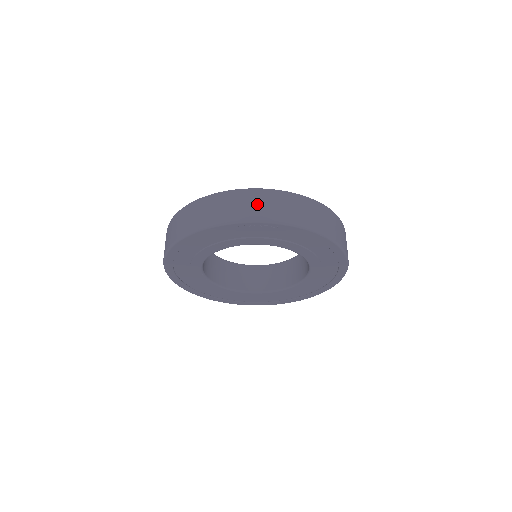
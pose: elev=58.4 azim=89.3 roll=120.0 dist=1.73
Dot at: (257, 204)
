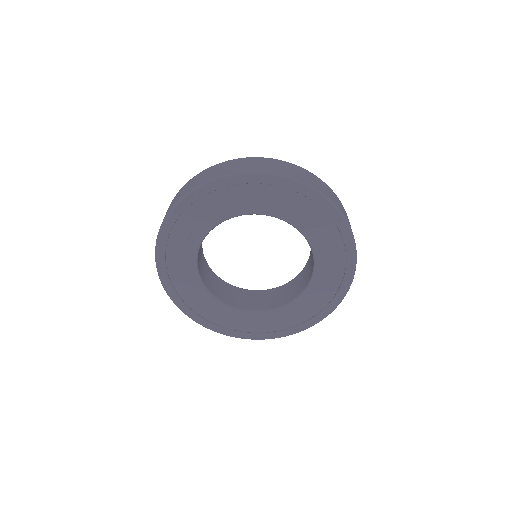
Dot at: (285, 168)
